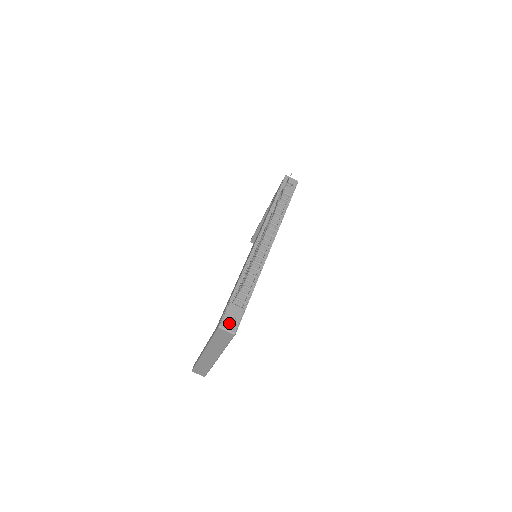
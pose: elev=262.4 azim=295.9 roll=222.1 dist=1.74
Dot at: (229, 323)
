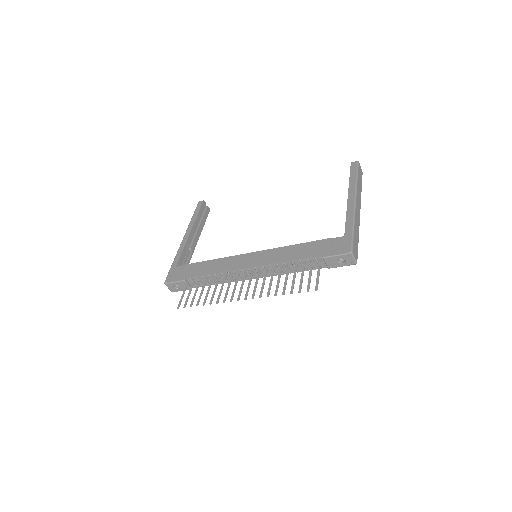
Dot at: (173, 287)
